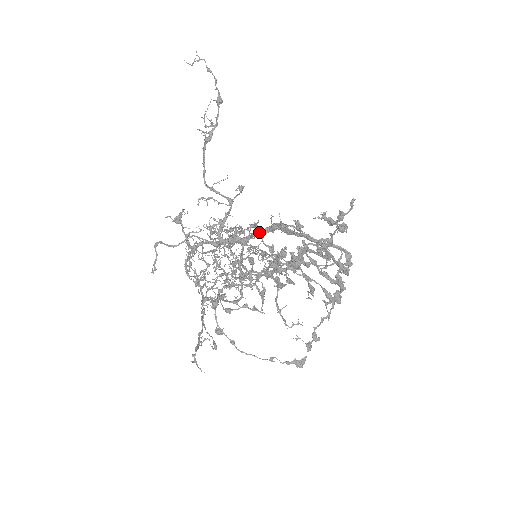
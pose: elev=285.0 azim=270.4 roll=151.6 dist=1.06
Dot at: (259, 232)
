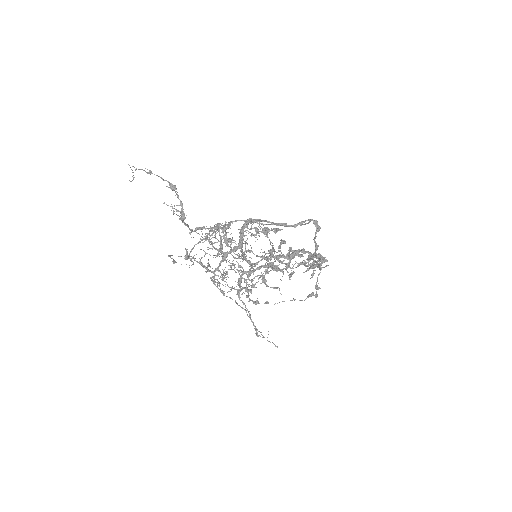
Dot at: (243, 227)
